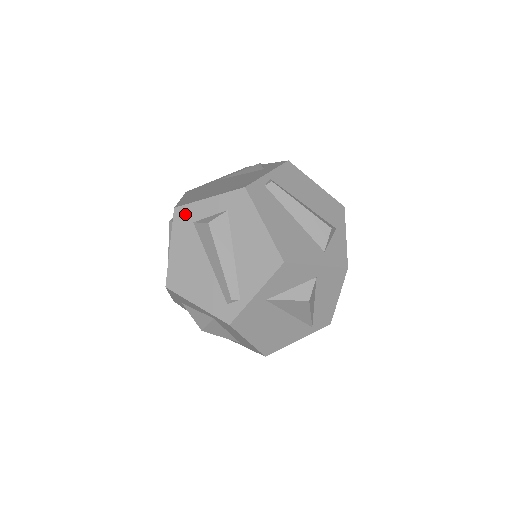
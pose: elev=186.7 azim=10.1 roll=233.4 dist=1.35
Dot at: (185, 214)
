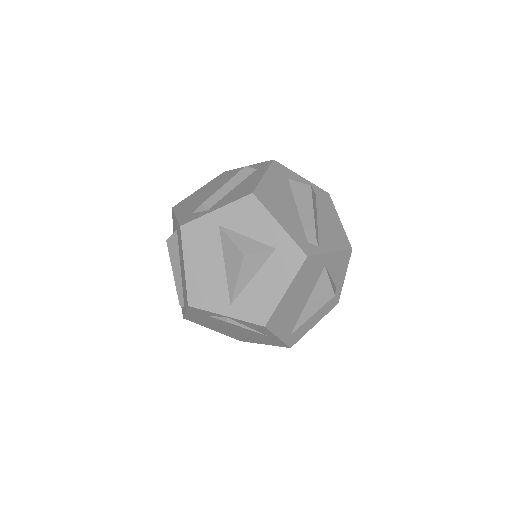
Dot at: (282, 169)
